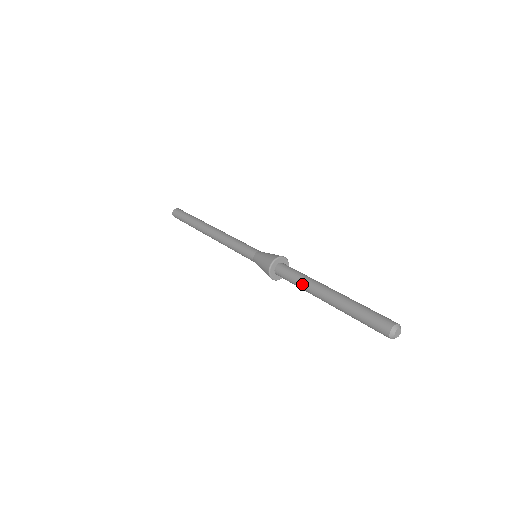
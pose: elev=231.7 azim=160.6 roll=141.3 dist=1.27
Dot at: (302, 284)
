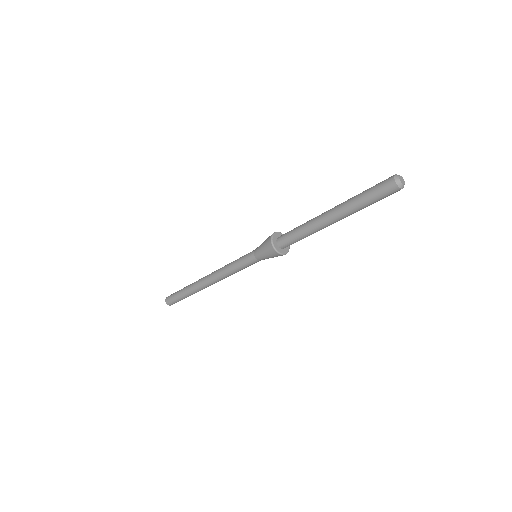
Dot at: (305, 224)
